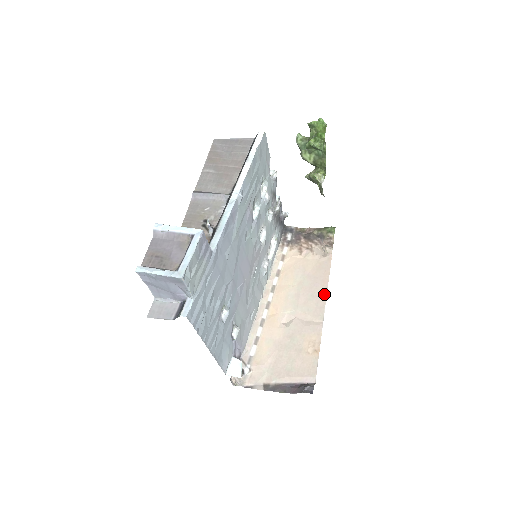
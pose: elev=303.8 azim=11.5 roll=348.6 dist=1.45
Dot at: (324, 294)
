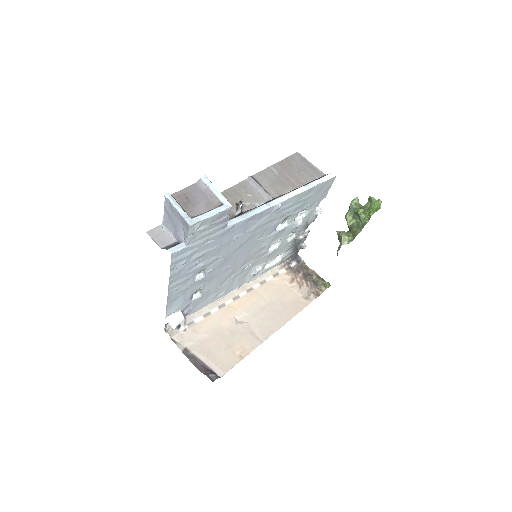
Dot at: (281, 324)
